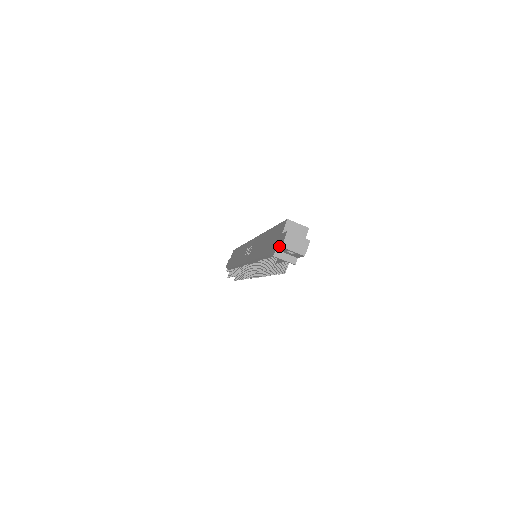
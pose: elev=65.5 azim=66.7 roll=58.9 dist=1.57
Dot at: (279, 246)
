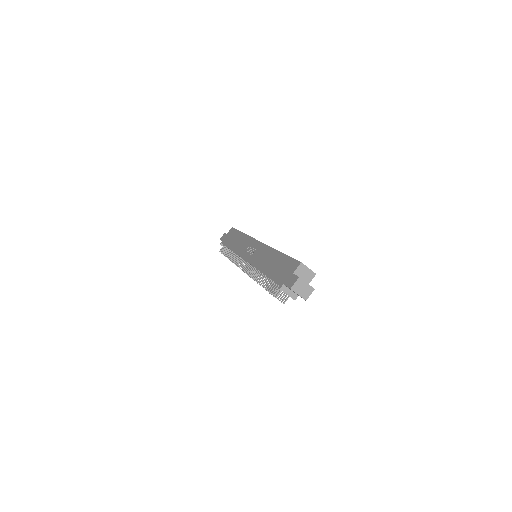
Dot at: (288, 285)
